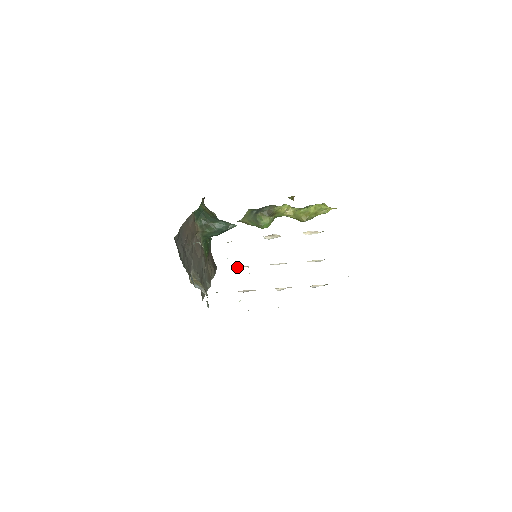
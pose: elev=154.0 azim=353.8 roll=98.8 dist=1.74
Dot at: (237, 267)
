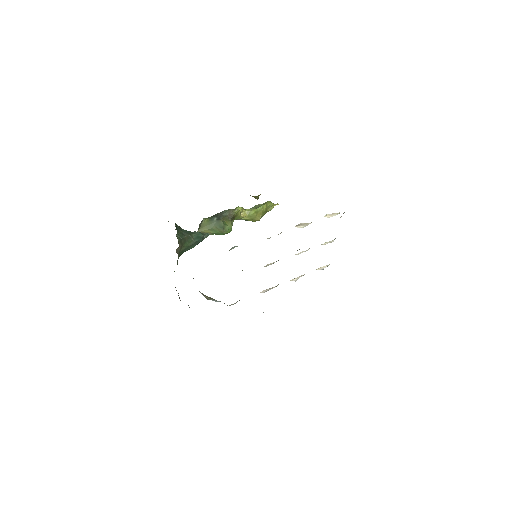
Dot at: (265, 266)
